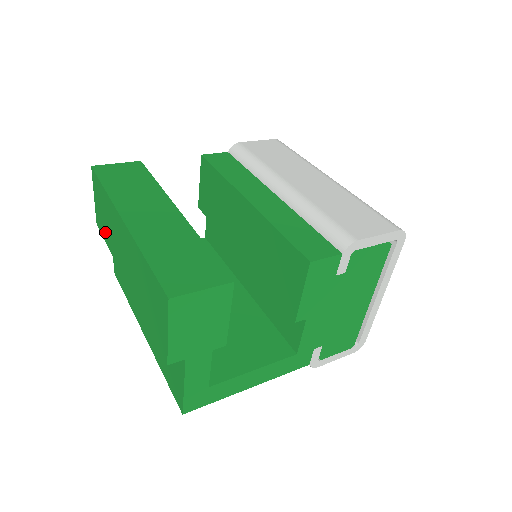
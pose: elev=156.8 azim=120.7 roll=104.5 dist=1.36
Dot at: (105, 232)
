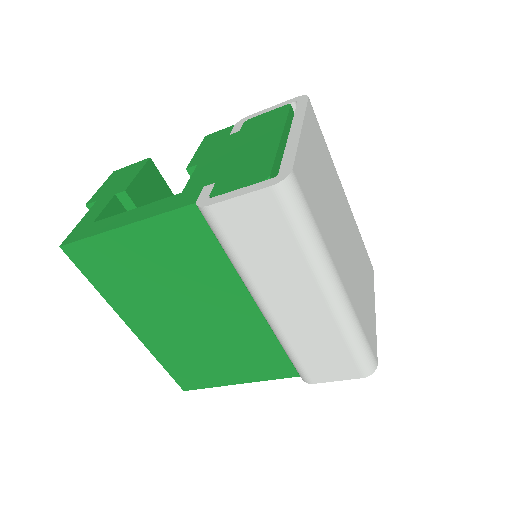
Dot at: occluded
